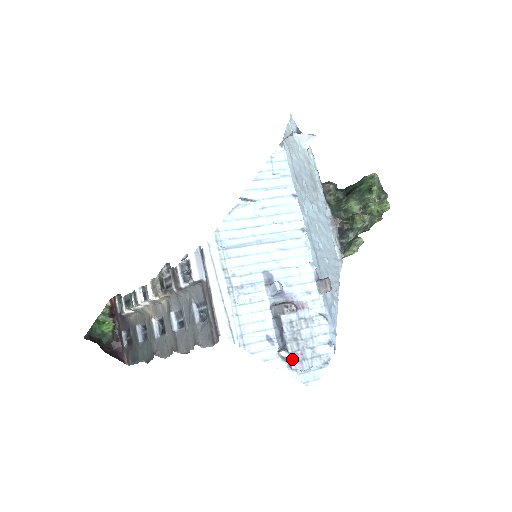
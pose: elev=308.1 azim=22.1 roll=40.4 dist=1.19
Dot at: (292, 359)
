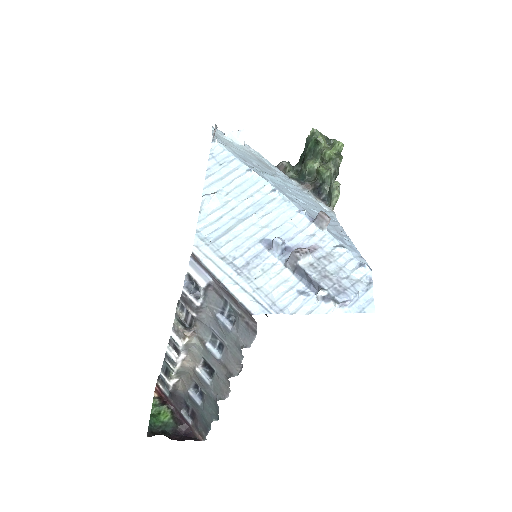
Dot at: (333, 294)
